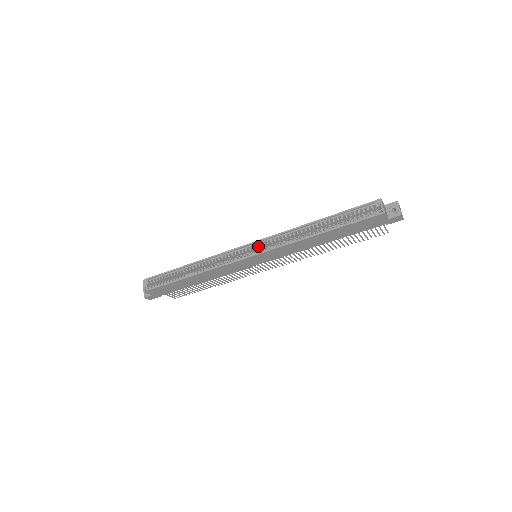
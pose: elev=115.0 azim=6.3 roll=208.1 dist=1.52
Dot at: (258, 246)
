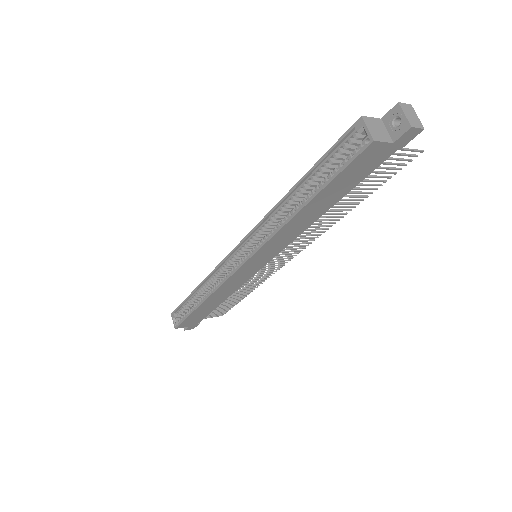
Dot at: (247, 246)
